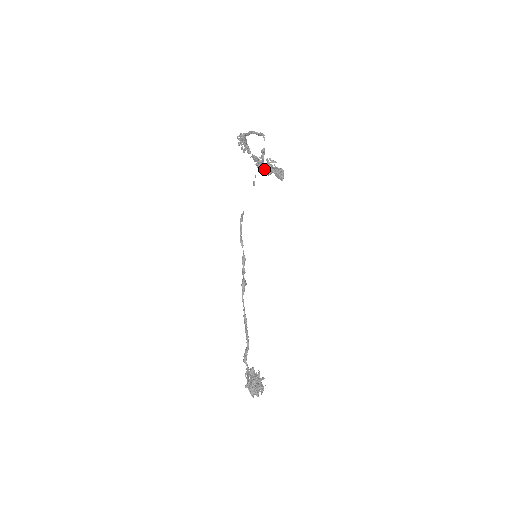
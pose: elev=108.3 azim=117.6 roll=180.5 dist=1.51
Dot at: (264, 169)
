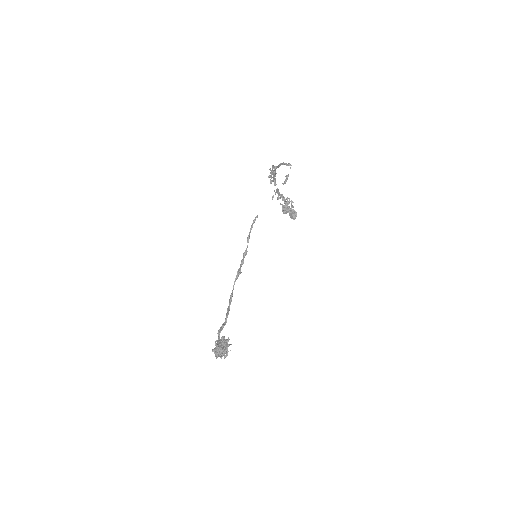
Dot at: (282, 208)
